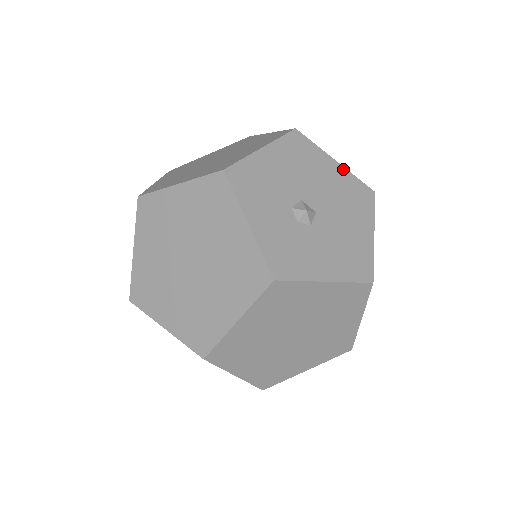
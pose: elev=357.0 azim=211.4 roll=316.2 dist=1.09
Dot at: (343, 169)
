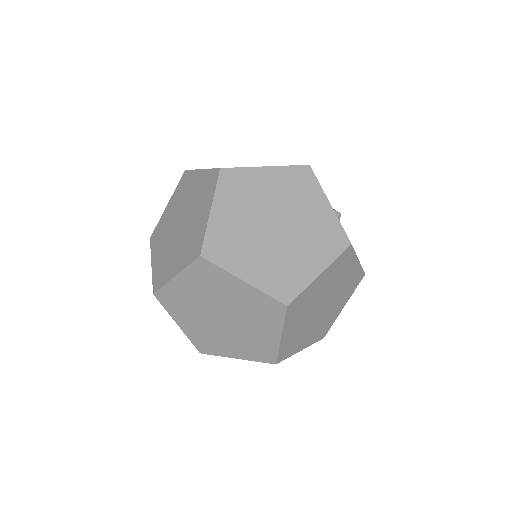
Dot at: occluded
